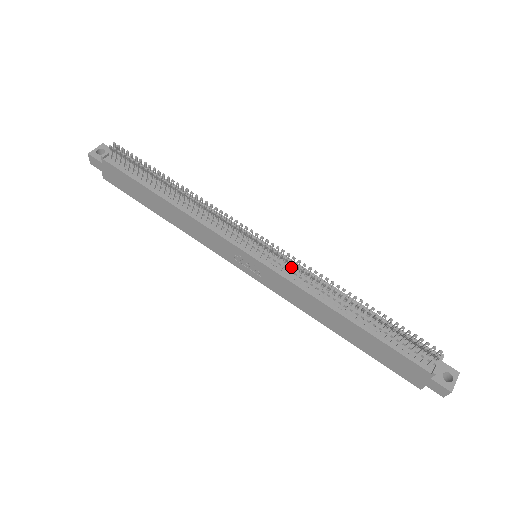
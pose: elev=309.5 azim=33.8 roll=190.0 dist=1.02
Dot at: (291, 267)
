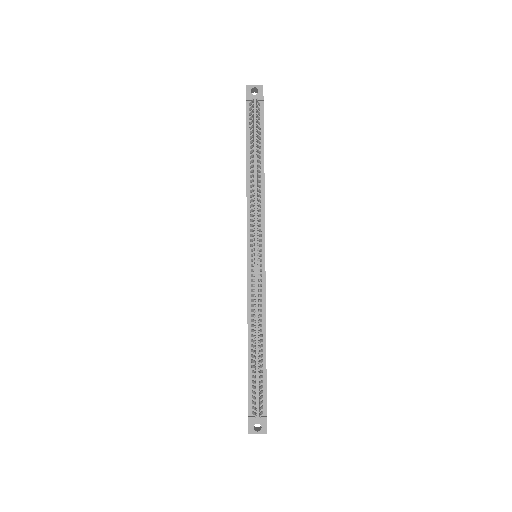
Dot at: (257, 286)
